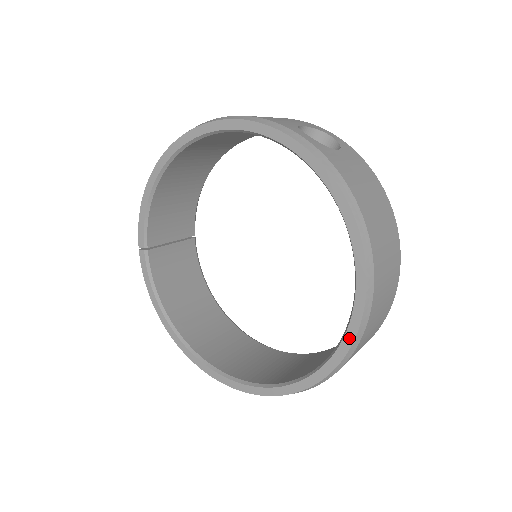
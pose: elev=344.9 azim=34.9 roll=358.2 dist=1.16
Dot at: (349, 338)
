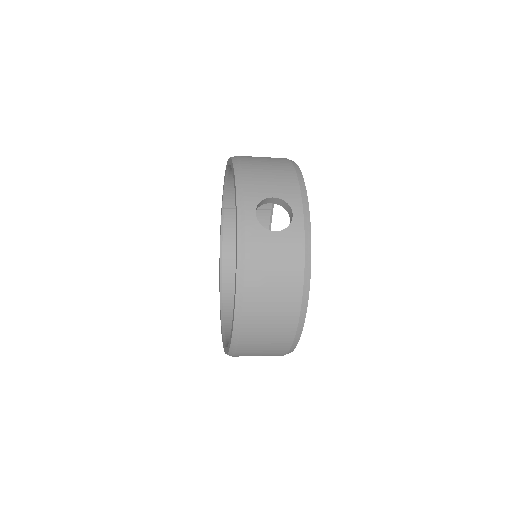
Dot at: (229, 345)
